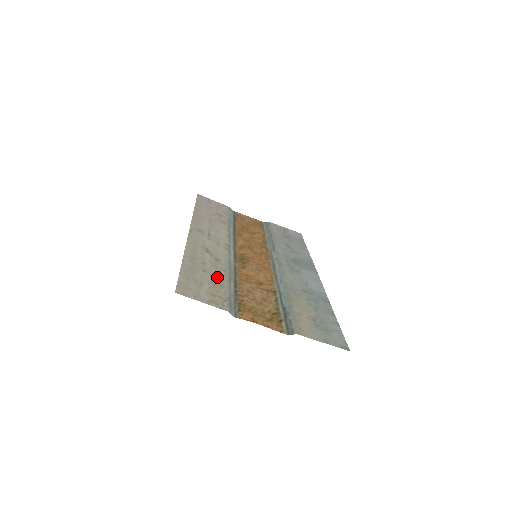
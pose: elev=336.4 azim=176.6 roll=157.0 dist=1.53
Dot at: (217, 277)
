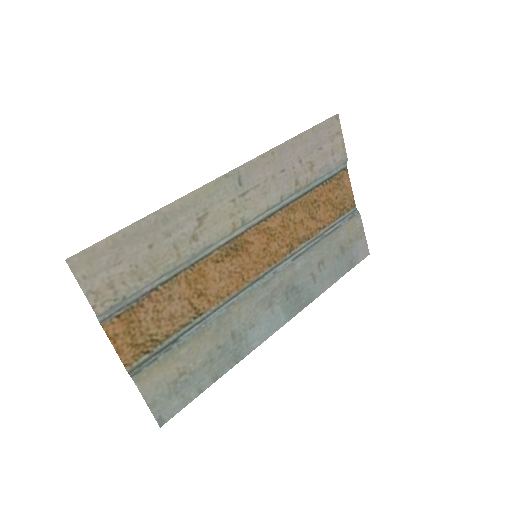
Dot at: (154, 263)
